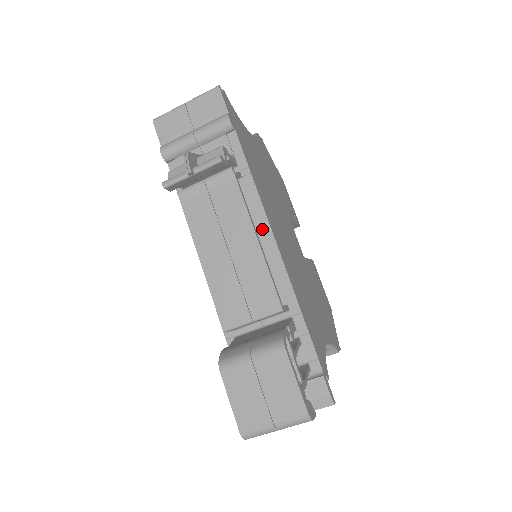
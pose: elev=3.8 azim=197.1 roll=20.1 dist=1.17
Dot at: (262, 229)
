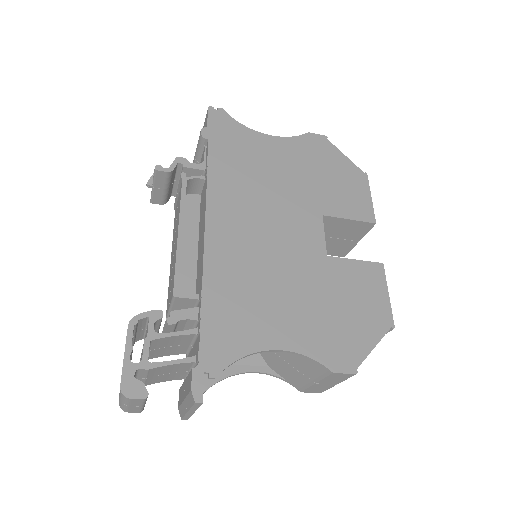
Dot at: (203, 223)
